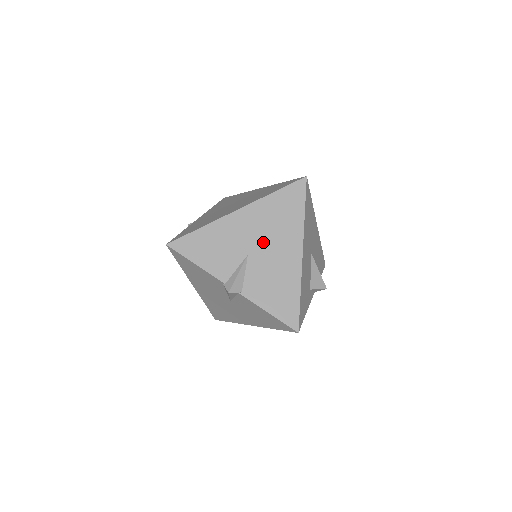
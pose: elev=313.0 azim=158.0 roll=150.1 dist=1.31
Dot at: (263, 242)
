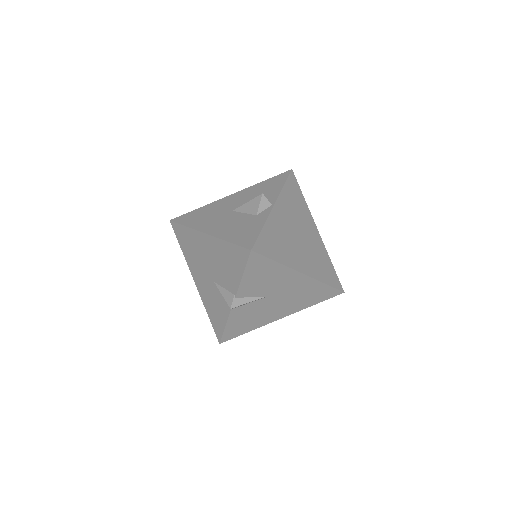
Dot at: (282, 298)
